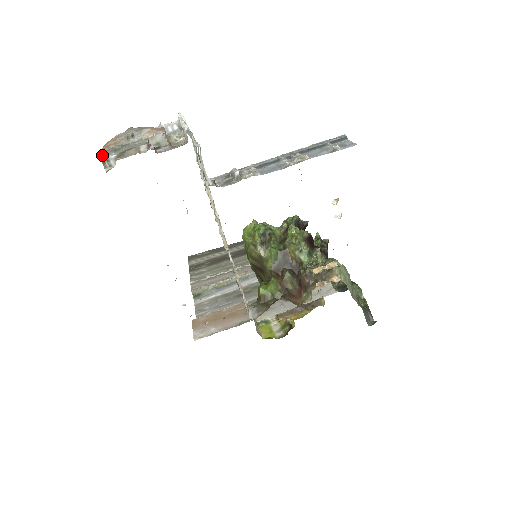
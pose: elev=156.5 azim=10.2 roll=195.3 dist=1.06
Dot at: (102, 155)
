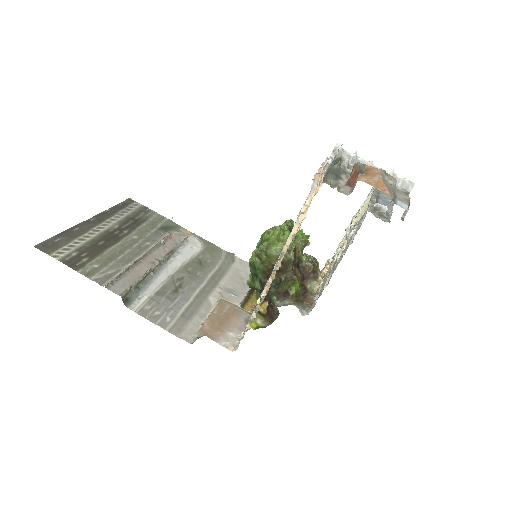
Dot at: (394, 202)
